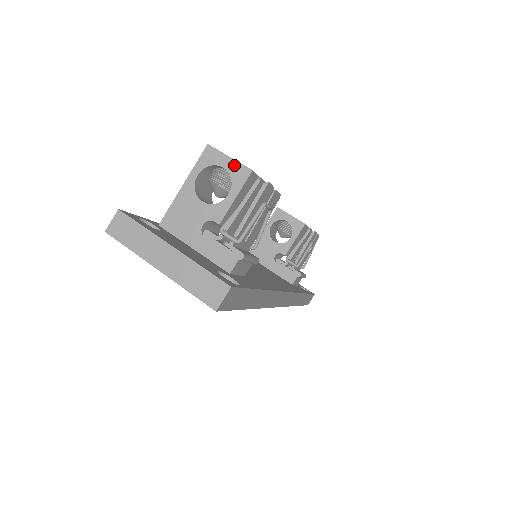
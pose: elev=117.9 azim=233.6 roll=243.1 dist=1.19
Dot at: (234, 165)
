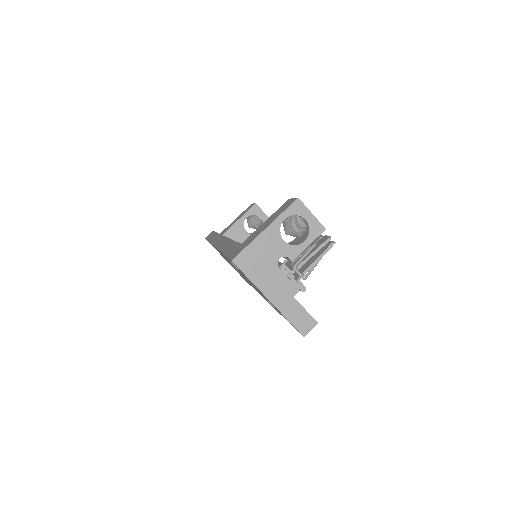
Dot at: (314, 221)
